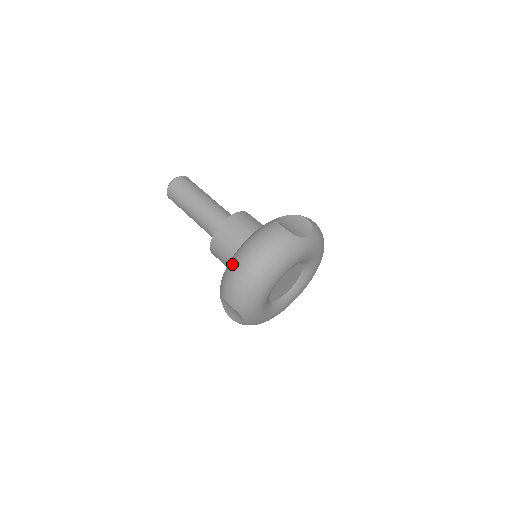
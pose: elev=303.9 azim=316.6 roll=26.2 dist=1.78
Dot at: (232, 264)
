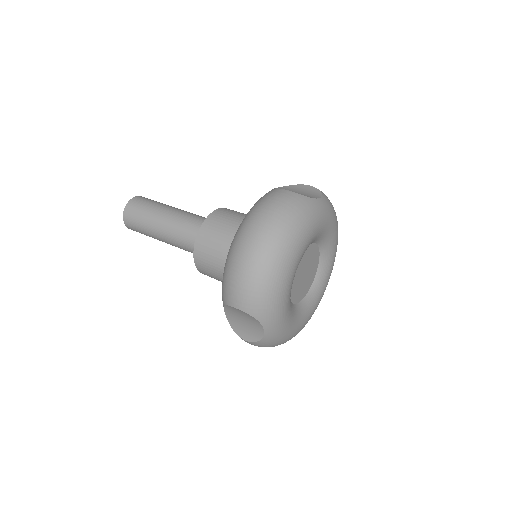
Dot at: (233, 251)
